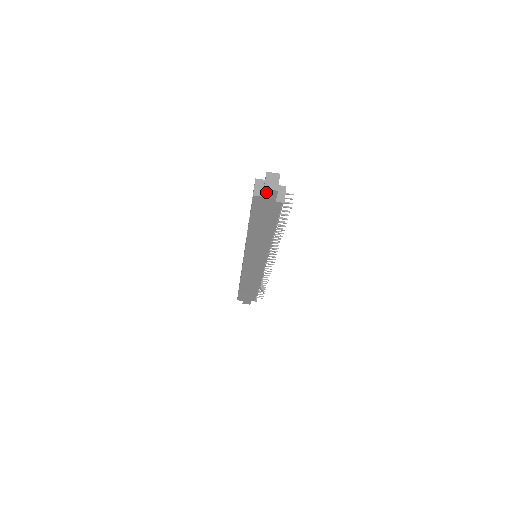
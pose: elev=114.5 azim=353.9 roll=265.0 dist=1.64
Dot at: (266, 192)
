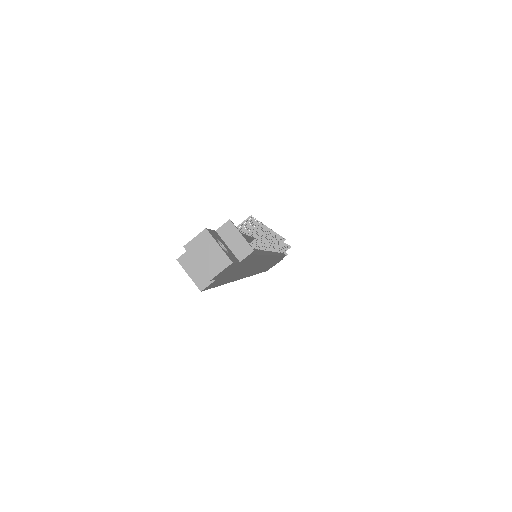
Dot at: (215, 277)
